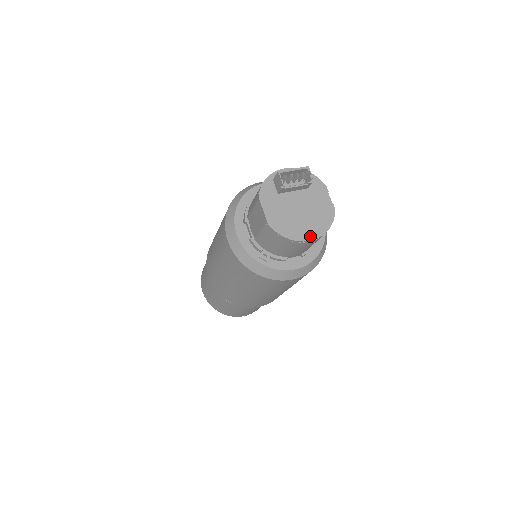
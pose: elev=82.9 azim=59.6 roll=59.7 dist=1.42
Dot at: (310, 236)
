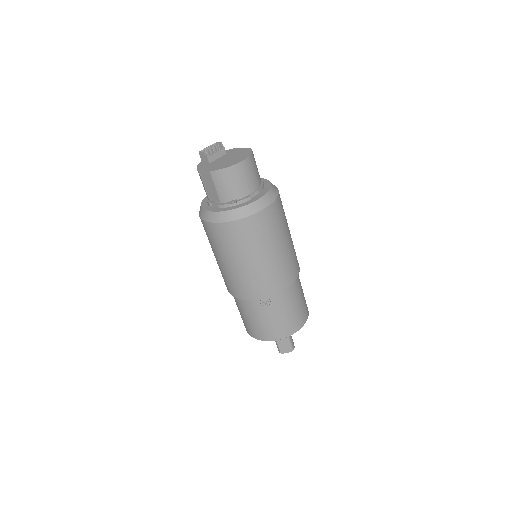
Dot at: (242, 160)
